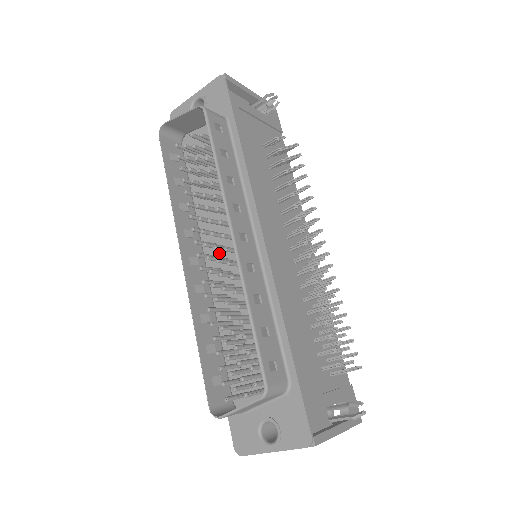
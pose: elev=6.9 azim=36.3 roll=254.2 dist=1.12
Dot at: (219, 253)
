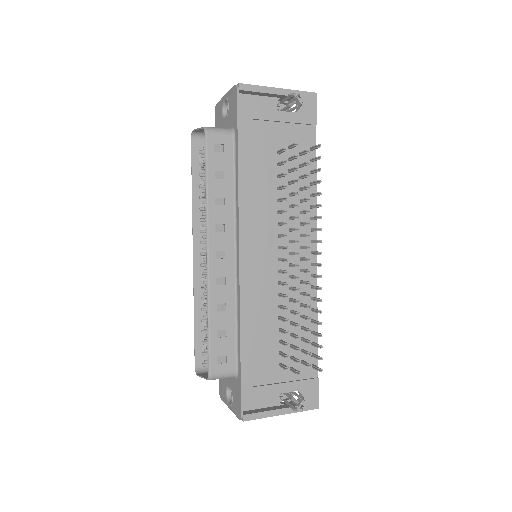
Dot at: occluded
